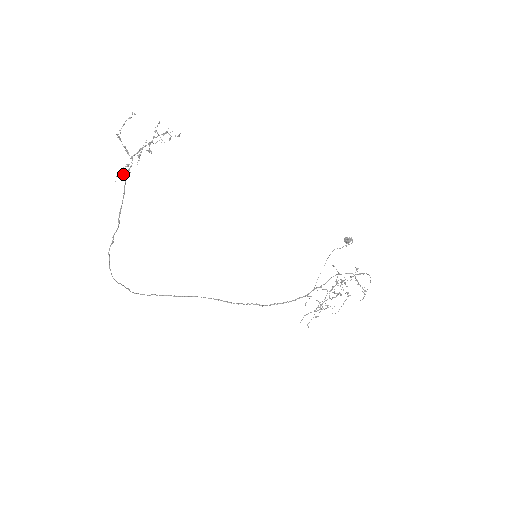
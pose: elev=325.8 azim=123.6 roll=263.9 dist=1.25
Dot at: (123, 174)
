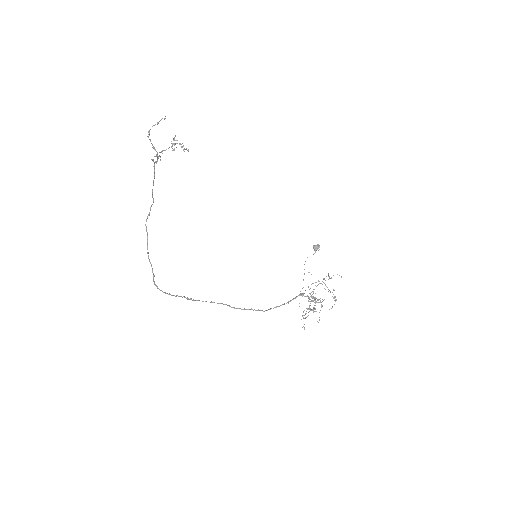
Dot at: (154, 162)
